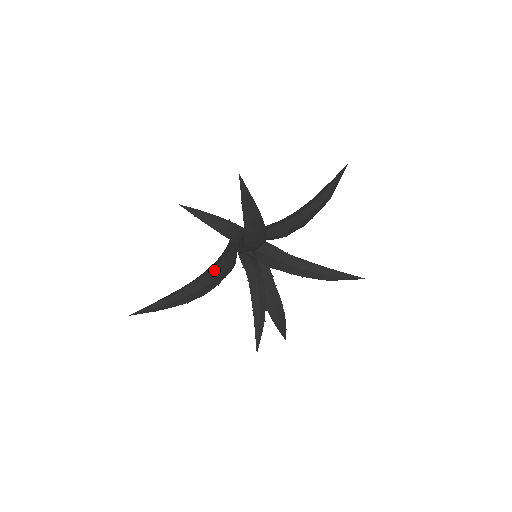
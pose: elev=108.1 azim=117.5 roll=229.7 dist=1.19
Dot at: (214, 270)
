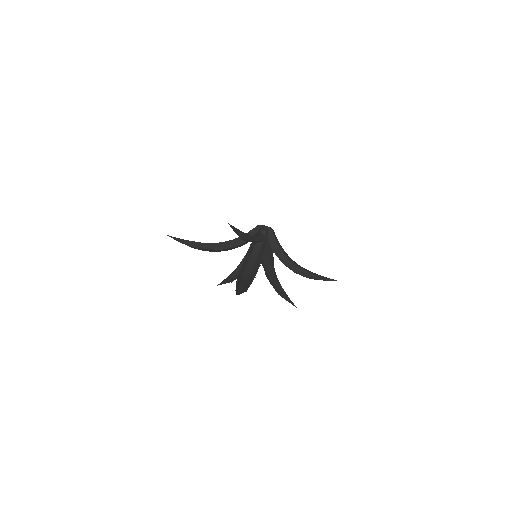
Dot at: (226, 249)
